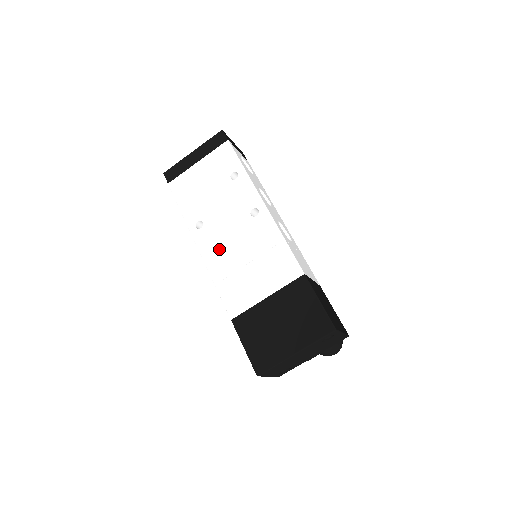
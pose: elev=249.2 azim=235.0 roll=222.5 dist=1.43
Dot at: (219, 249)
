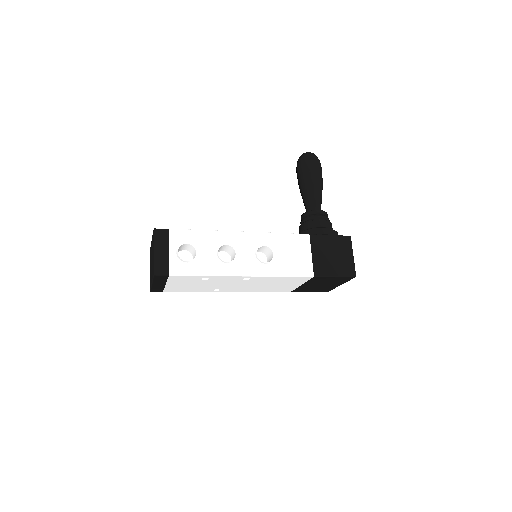
Dot at: (246, 289)
